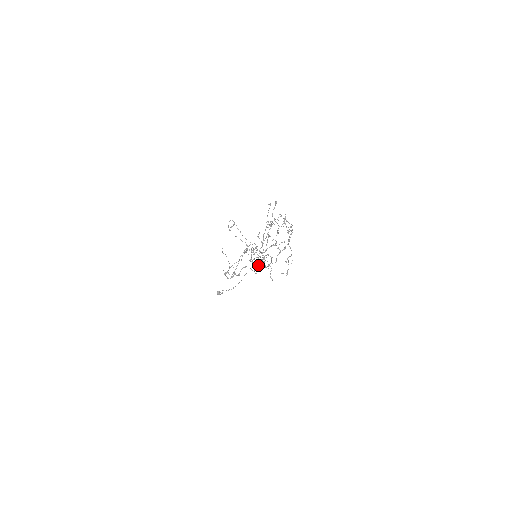
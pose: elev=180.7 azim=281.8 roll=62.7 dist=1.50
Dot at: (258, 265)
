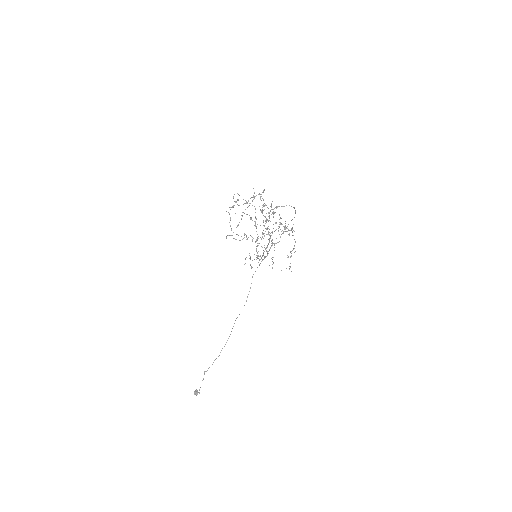
Dot at: (262, 232)
